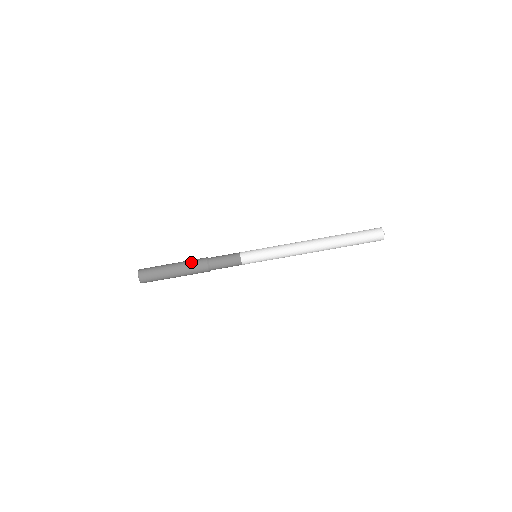
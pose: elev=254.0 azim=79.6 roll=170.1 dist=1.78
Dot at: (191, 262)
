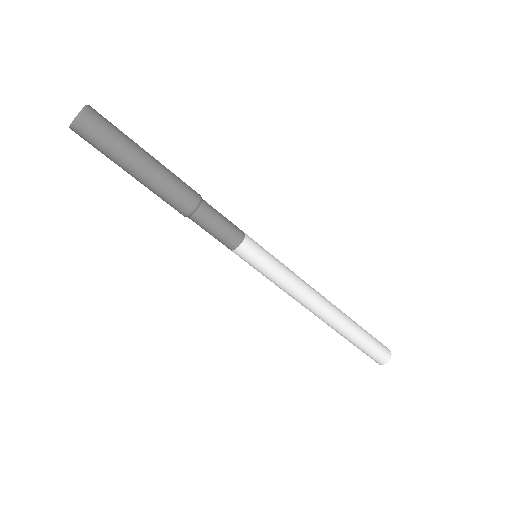
Dot at: (170, 191)
